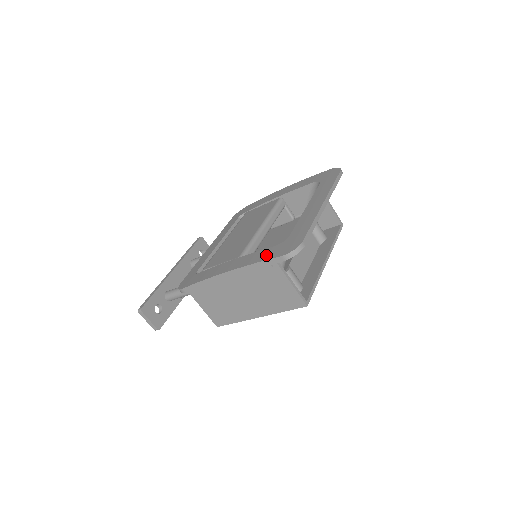
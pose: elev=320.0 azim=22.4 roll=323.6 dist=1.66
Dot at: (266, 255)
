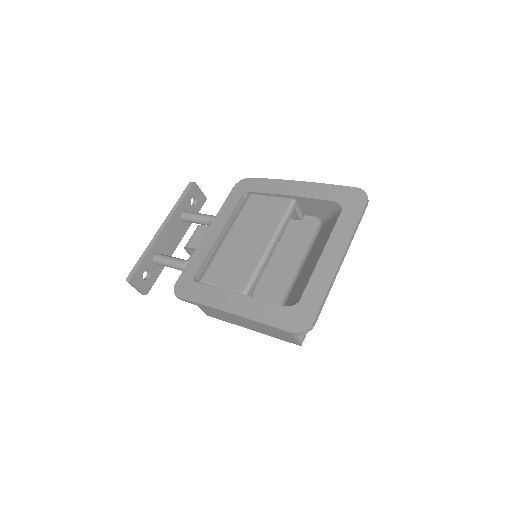
Dot at: (274, 318)
